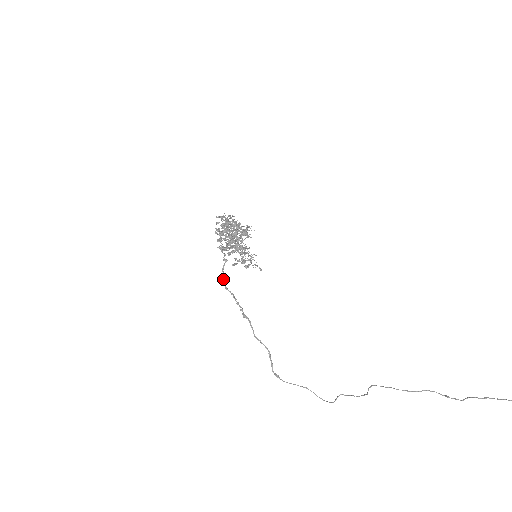
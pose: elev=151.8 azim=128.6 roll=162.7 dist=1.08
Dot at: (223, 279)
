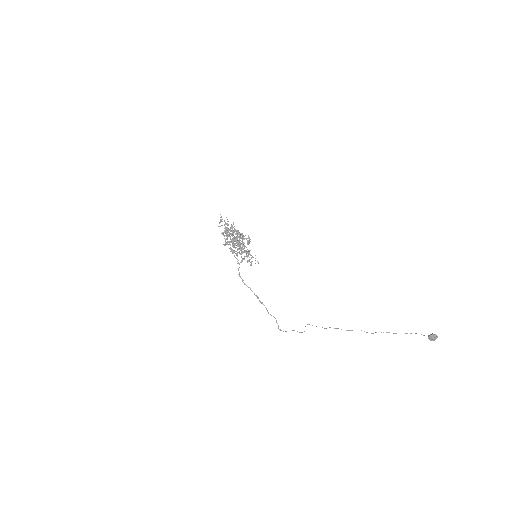
Dot at: (242, 279)
